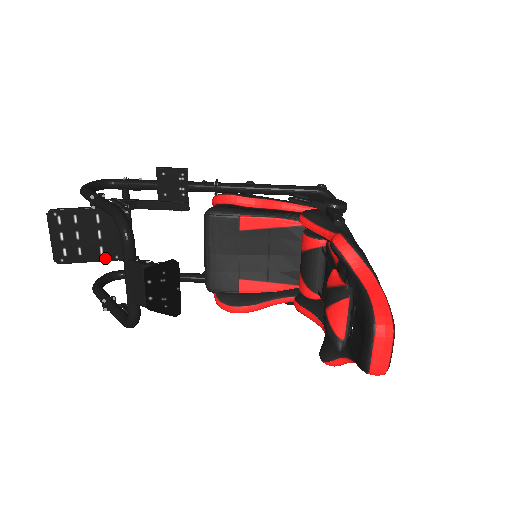
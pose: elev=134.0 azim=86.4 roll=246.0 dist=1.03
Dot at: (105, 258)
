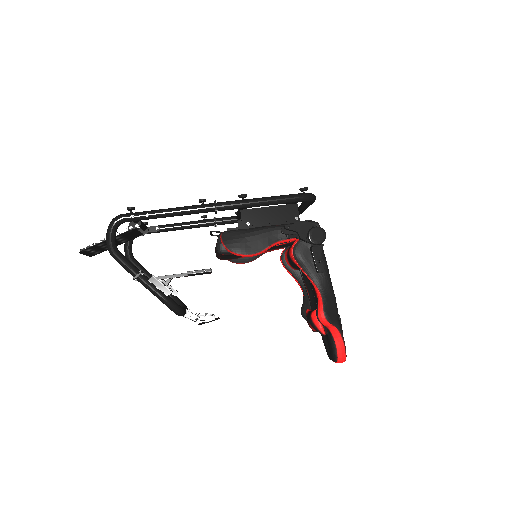
Dot at: (127, 241)
